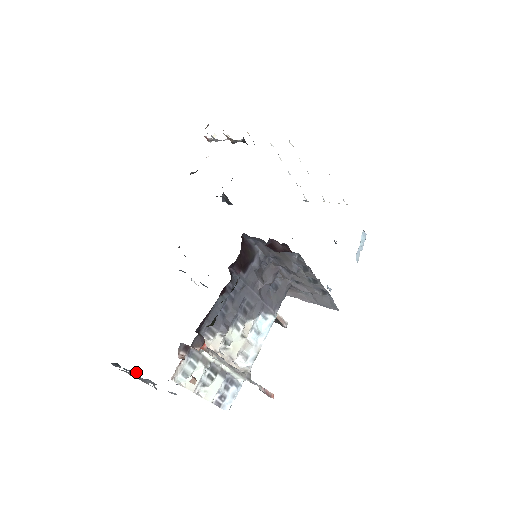
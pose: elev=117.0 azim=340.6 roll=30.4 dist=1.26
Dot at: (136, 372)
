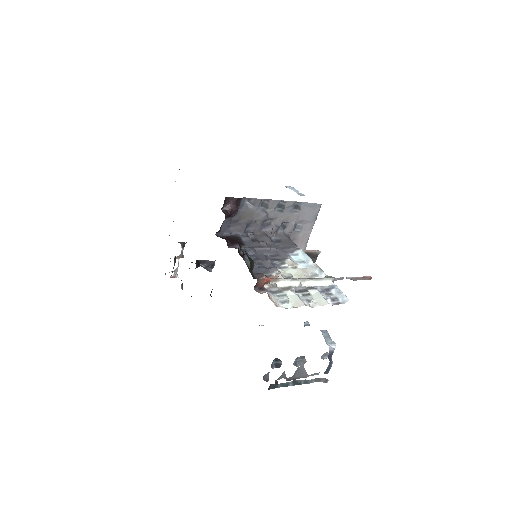
Dot at: (293, 380)
